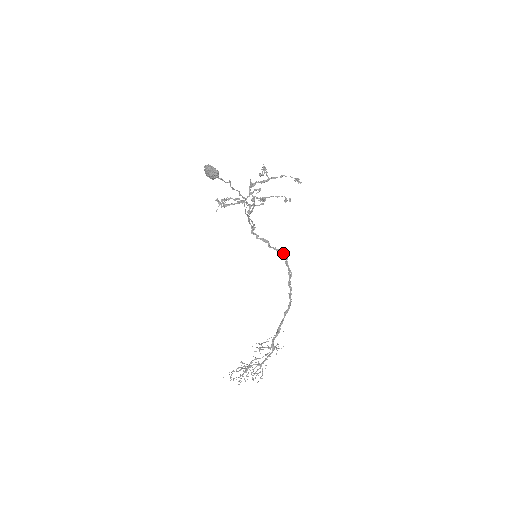
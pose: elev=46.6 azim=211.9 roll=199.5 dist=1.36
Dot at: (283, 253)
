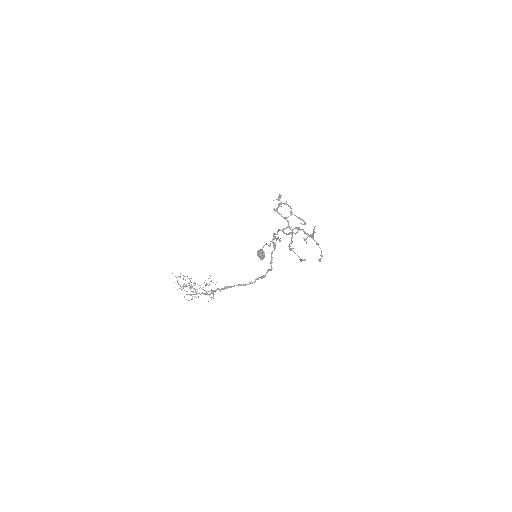
Dot at: occluded
